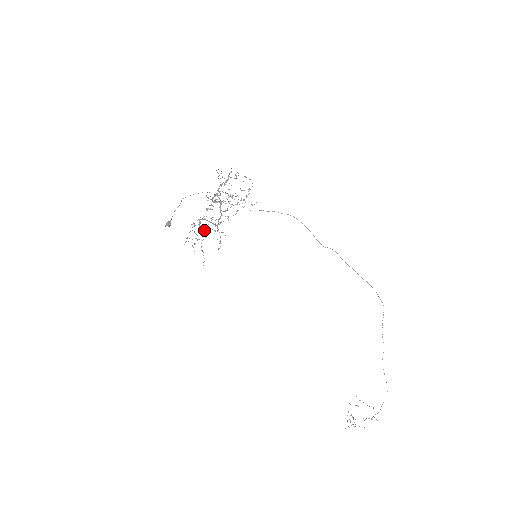
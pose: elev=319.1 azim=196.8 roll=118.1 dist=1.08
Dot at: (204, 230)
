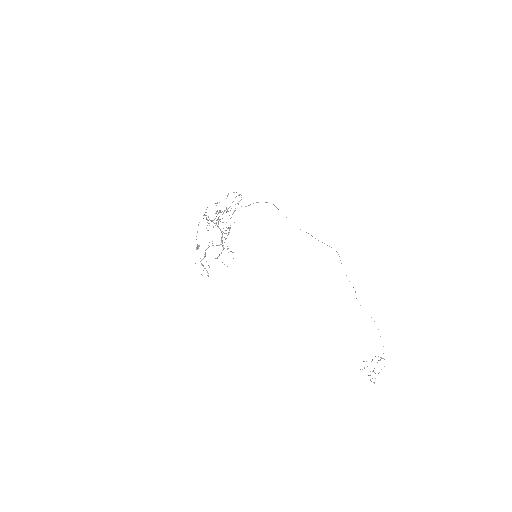
Dot at: occluded
